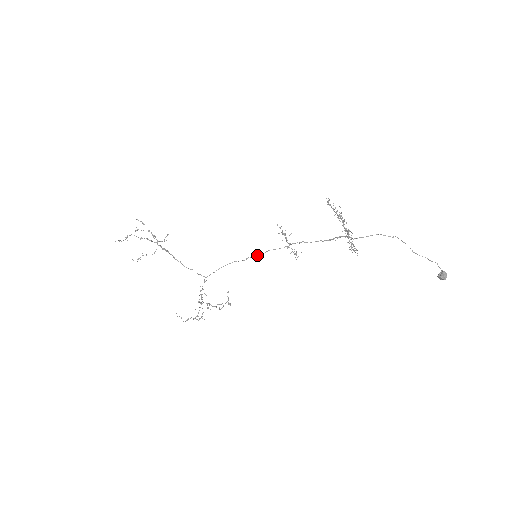
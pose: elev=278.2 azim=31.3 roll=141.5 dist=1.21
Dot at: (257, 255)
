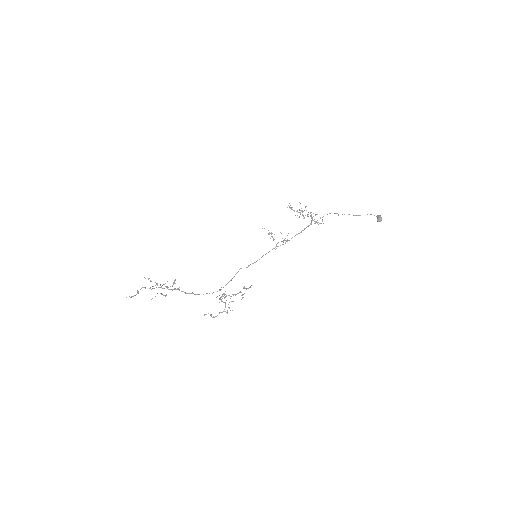
Dot at: occluded
